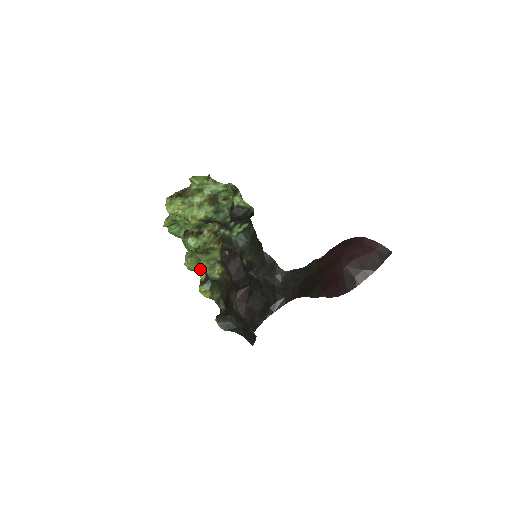
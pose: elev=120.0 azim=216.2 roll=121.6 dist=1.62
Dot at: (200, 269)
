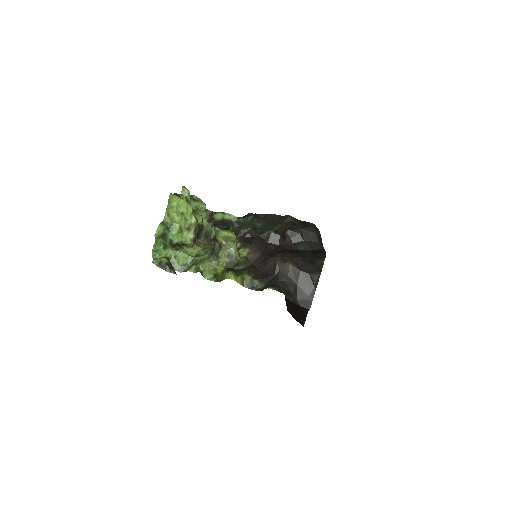
Dot at: (222, 256)
